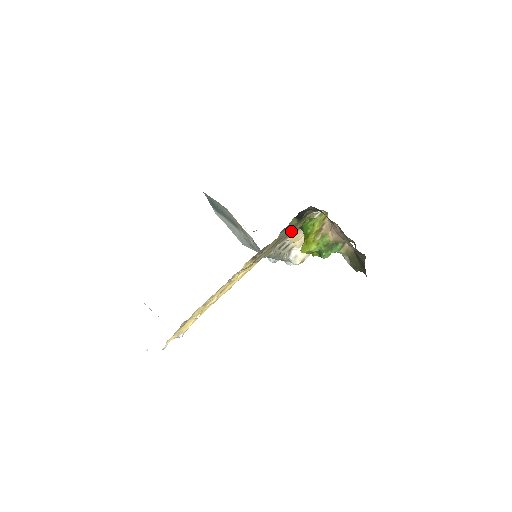
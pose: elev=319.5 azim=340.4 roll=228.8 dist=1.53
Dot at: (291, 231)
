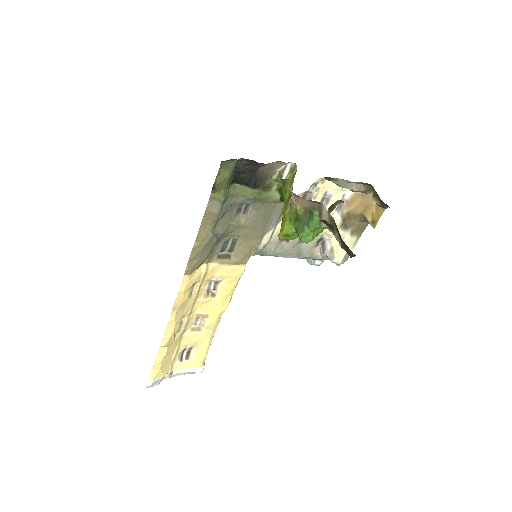
Dot at: (270, 209)
